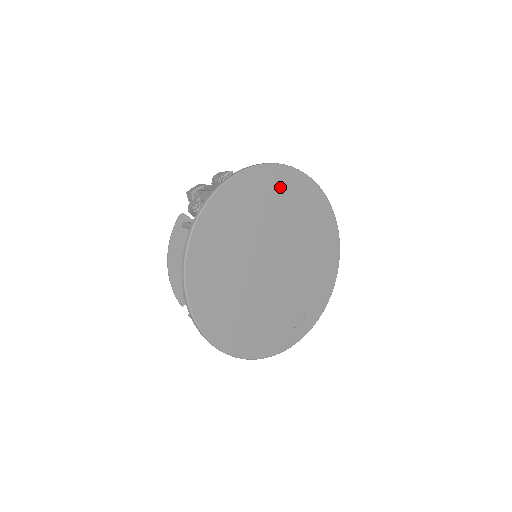
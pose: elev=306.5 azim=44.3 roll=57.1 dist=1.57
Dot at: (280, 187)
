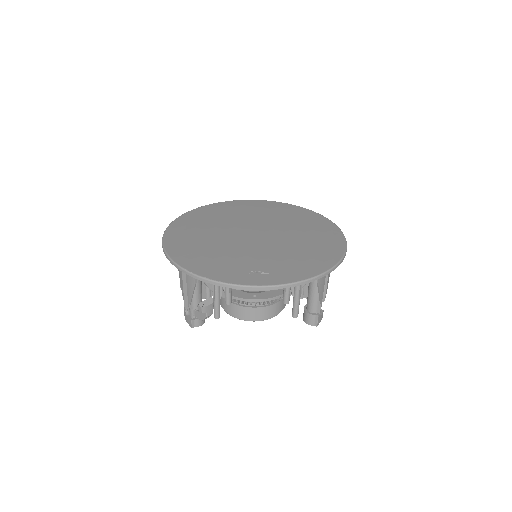
Dot at: (289, 211)
